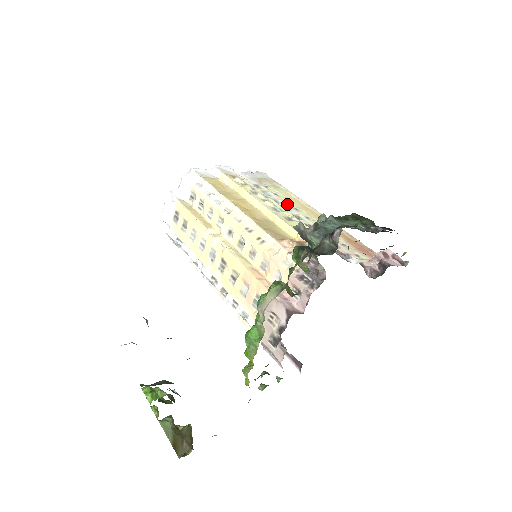
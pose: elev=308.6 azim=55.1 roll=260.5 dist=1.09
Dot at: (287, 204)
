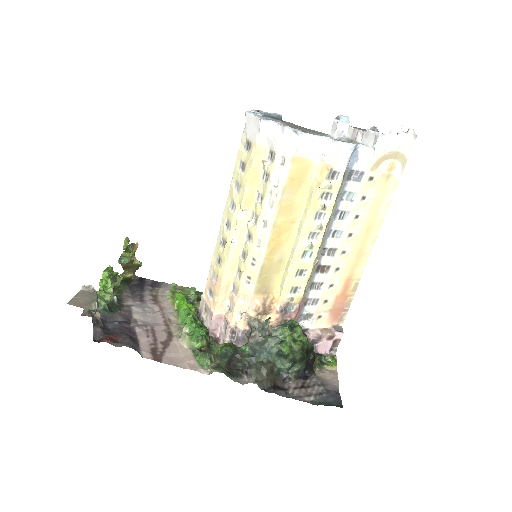
Dot at: (350, 224)
